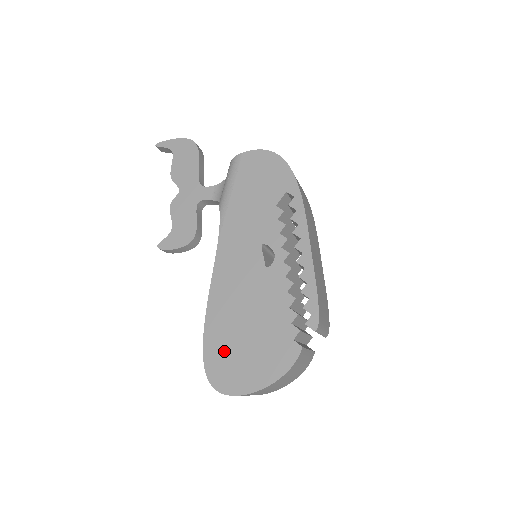
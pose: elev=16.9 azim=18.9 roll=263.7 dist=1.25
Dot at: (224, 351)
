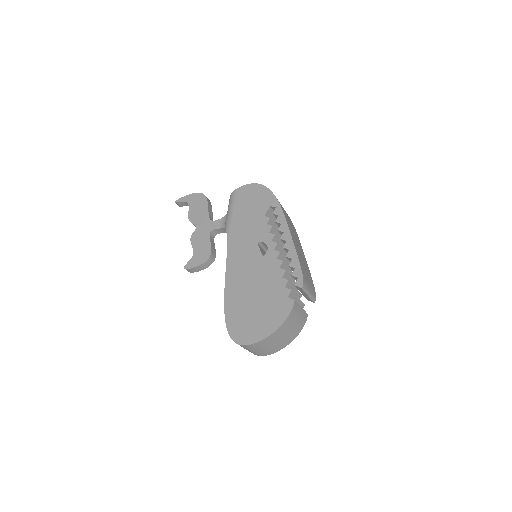
Dot at: (240, 317)
